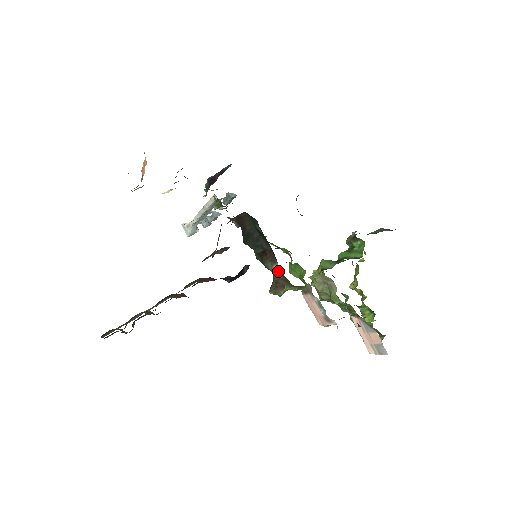
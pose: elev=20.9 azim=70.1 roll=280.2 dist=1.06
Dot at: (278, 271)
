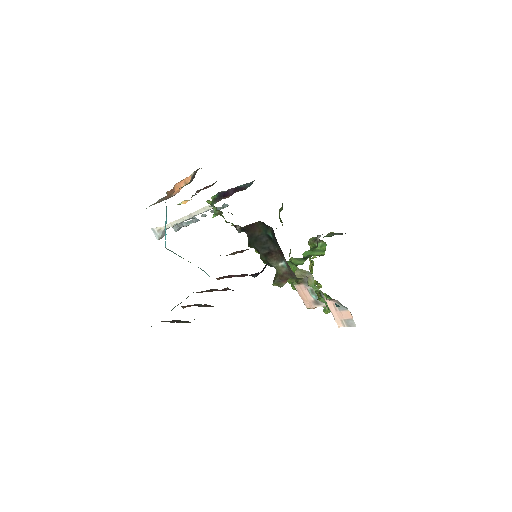
Dot at: (285, 267)
